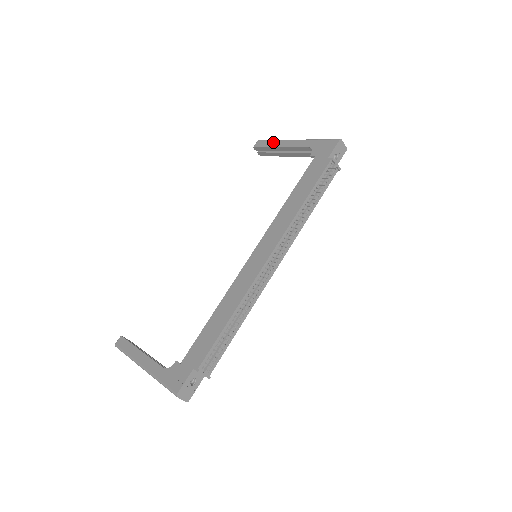
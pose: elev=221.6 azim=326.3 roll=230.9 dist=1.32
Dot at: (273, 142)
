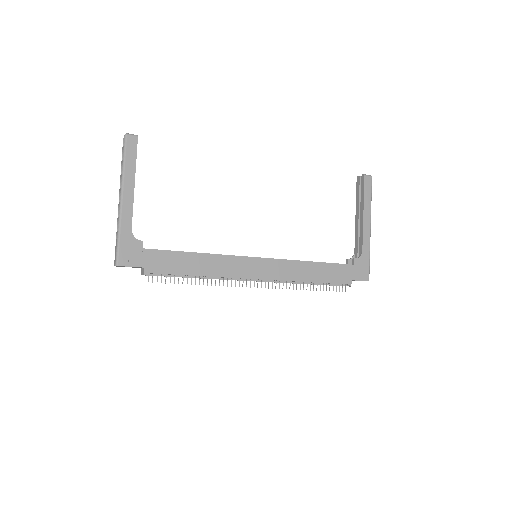
Dot at: (369, 201)
